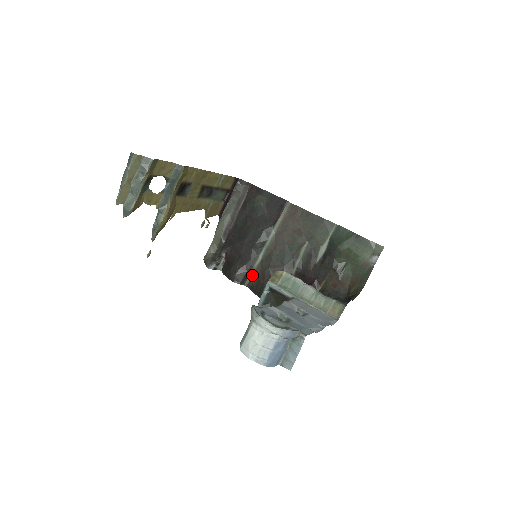
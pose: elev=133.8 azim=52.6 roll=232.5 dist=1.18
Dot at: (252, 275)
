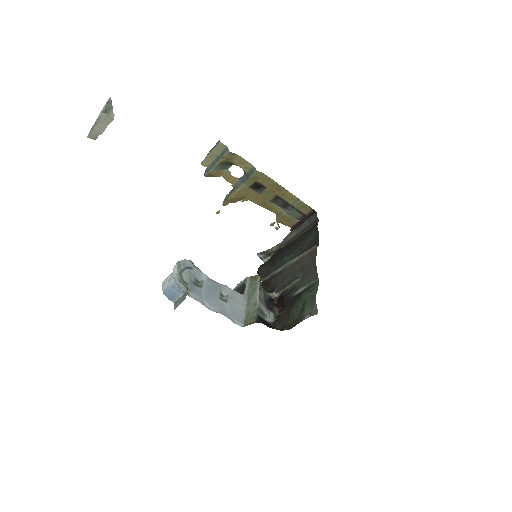
Dot at: (269, 277)
